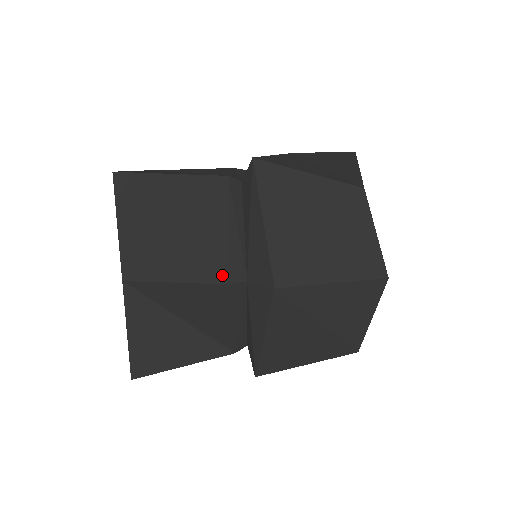
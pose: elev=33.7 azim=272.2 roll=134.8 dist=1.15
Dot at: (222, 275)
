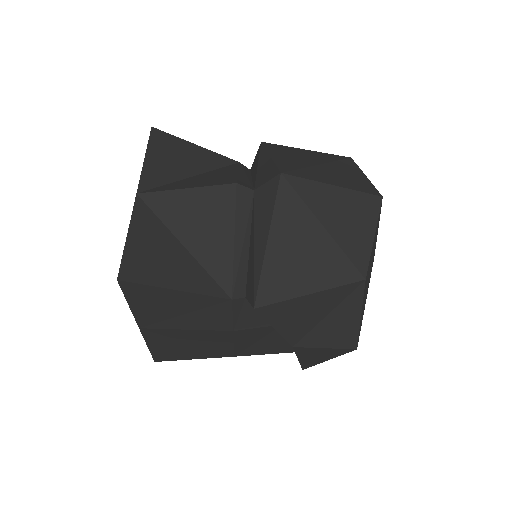
Dot at: (232, 181)
